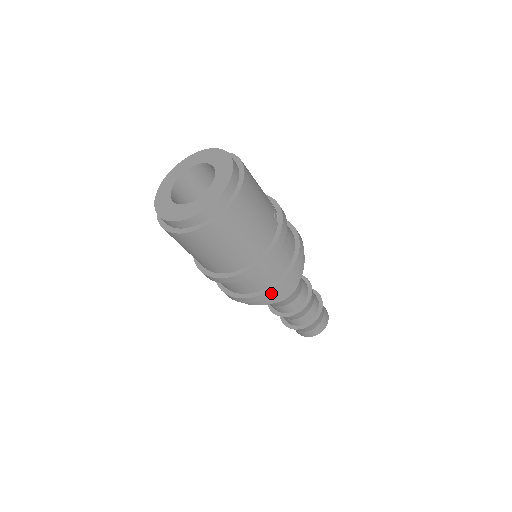
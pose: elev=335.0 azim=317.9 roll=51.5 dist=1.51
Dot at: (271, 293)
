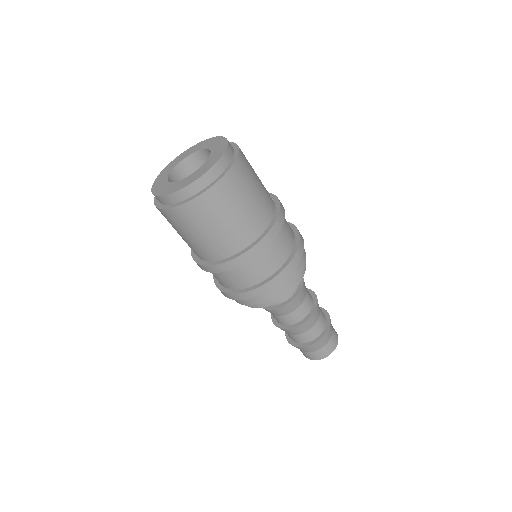
Dot at: (282, 276)
